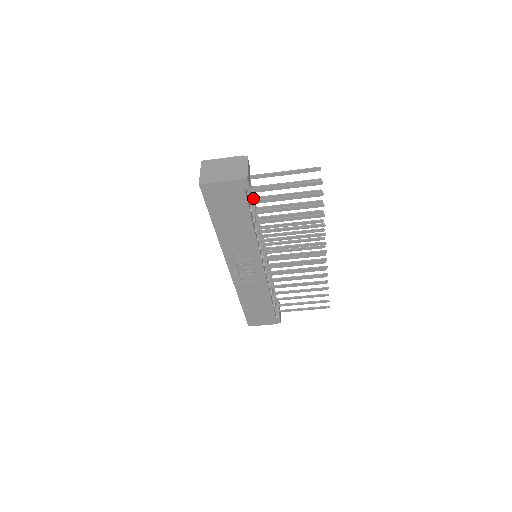
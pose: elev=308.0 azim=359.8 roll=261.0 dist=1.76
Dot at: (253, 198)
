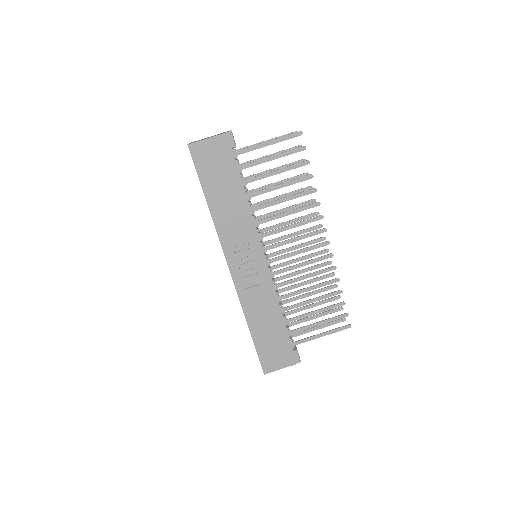
Dot at: occluded
